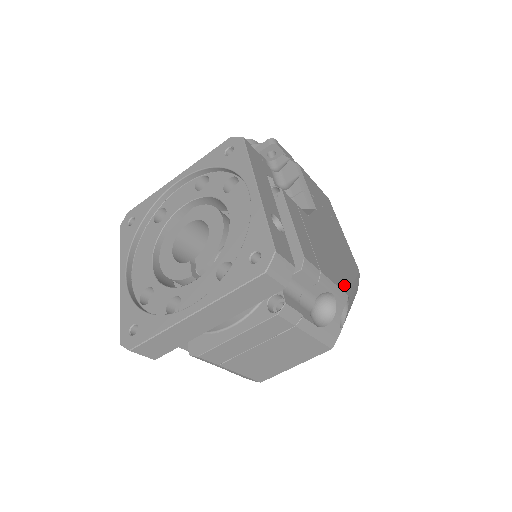
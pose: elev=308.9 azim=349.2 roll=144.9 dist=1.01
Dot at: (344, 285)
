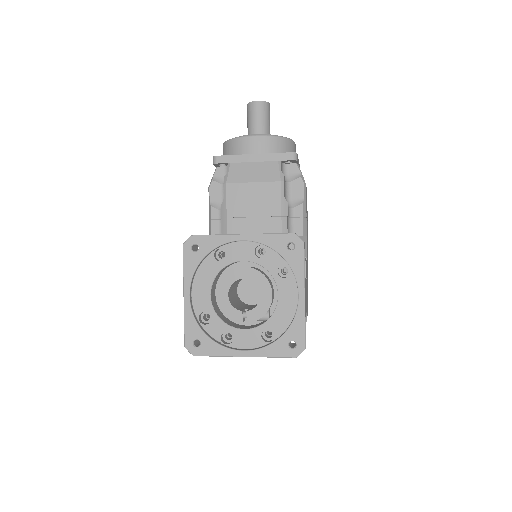
Dot at: occluded
